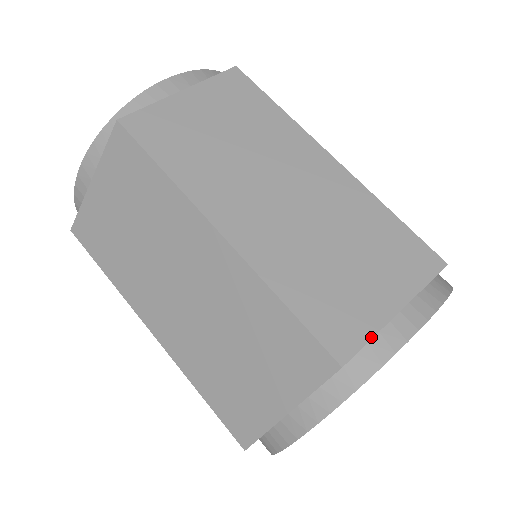
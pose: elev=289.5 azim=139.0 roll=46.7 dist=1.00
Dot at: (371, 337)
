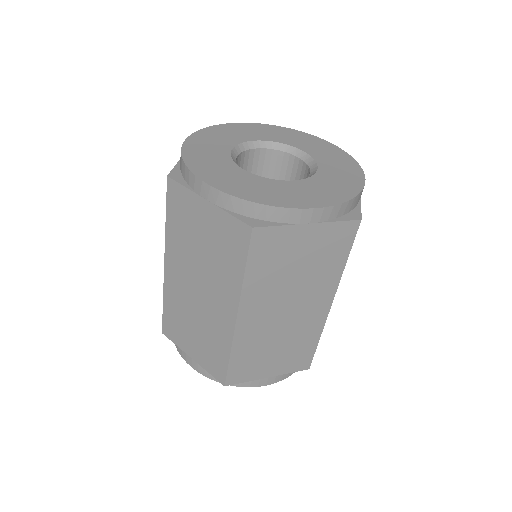
Dot at: (247, 381)
